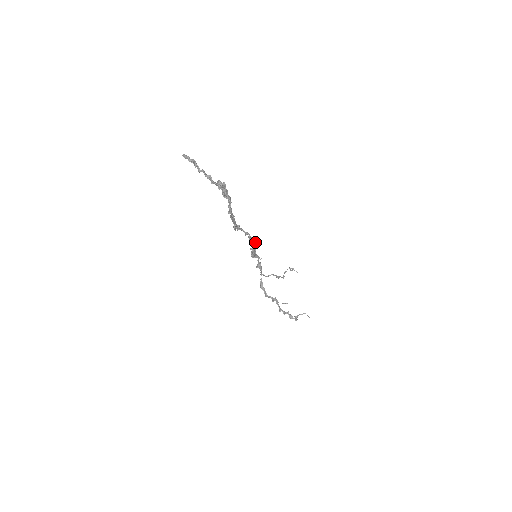
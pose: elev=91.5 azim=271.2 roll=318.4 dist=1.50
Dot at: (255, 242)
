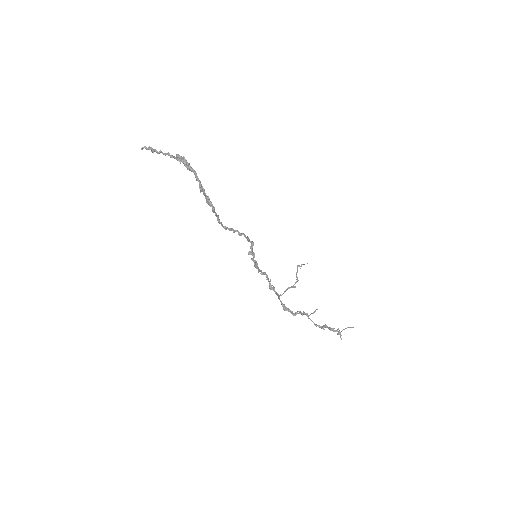
Dot at: (247, 237)
